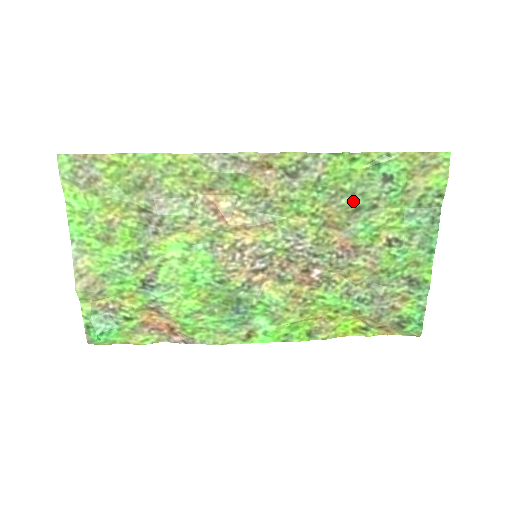
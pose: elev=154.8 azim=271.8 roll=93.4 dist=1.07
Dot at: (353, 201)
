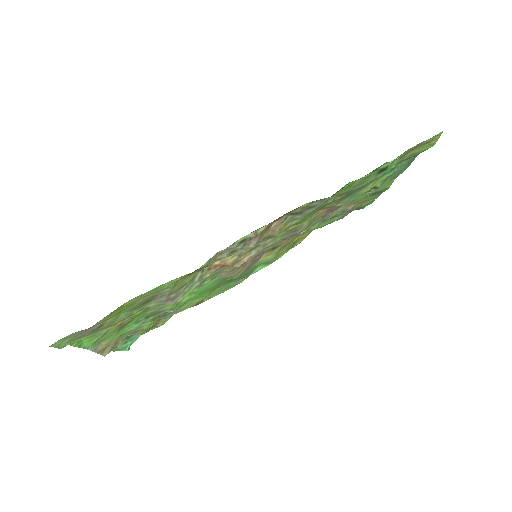
Dot at: (347, 194)
